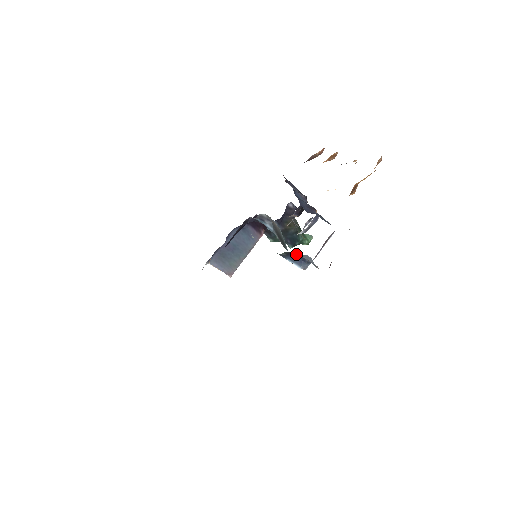
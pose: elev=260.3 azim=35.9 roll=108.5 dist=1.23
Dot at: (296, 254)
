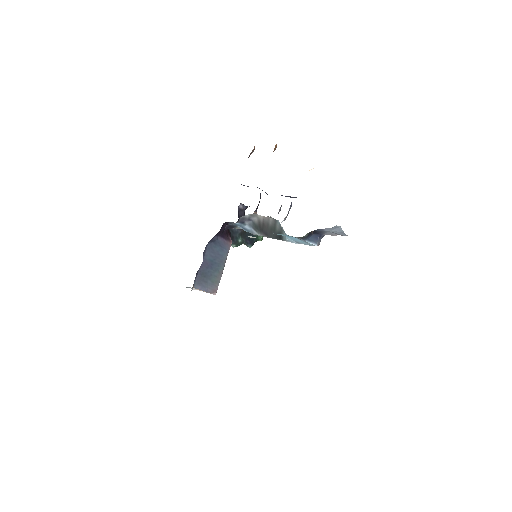
Dot at: (316, 231)
